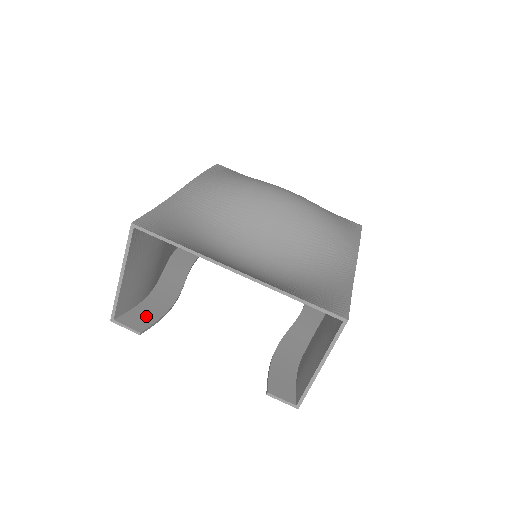
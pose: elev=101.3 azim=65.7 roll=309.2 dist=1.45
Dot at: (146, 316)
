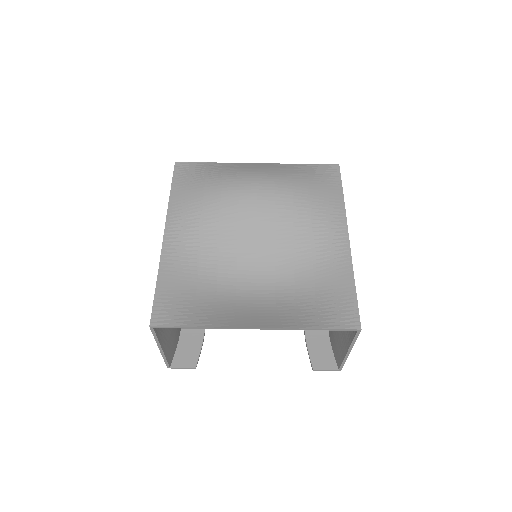
Dot at: (191, 347)
